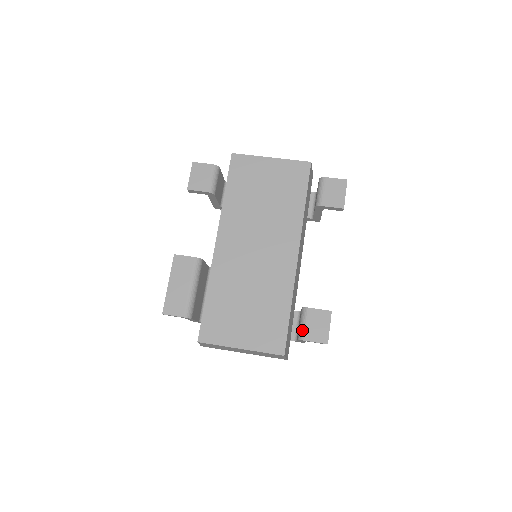
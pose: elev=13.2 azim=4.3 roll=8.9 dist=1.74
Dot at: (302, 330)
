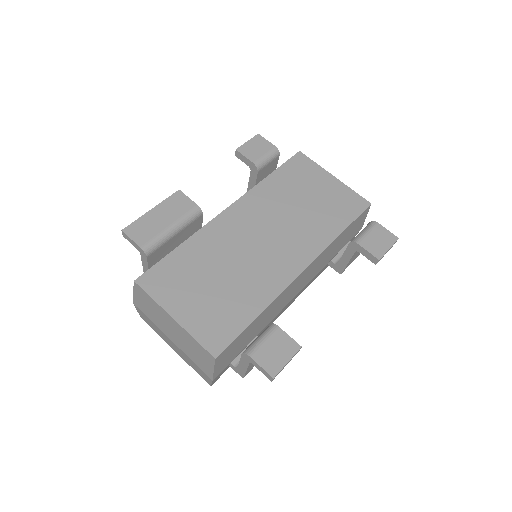
Dot at: (255, 344)
